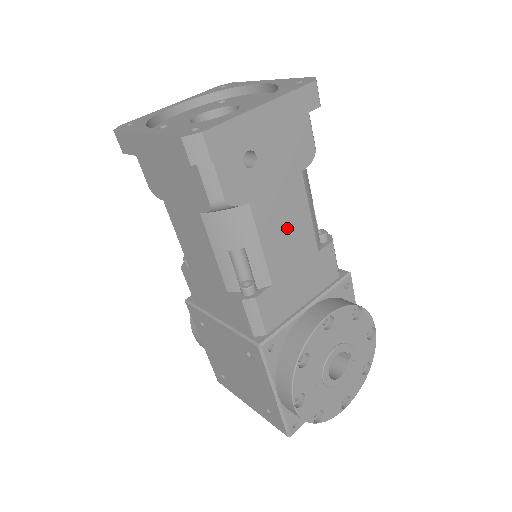
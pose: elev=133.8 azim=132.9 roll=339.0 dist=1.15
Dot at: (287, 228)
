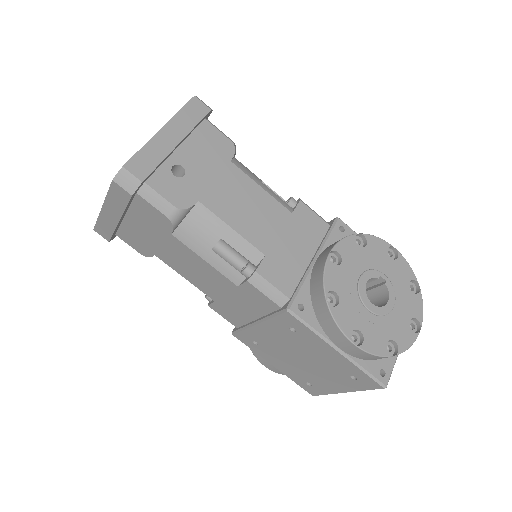
Dot at: (247, 207)
